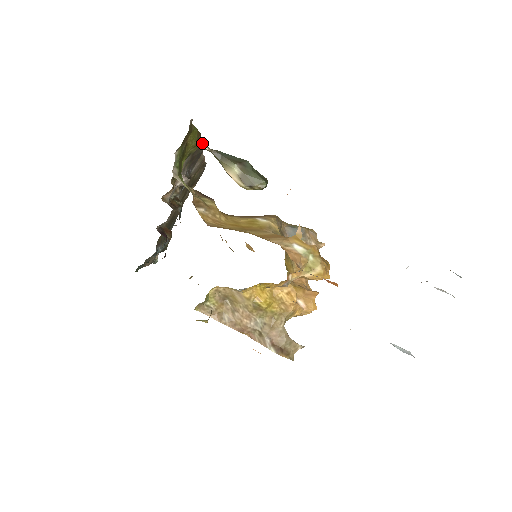
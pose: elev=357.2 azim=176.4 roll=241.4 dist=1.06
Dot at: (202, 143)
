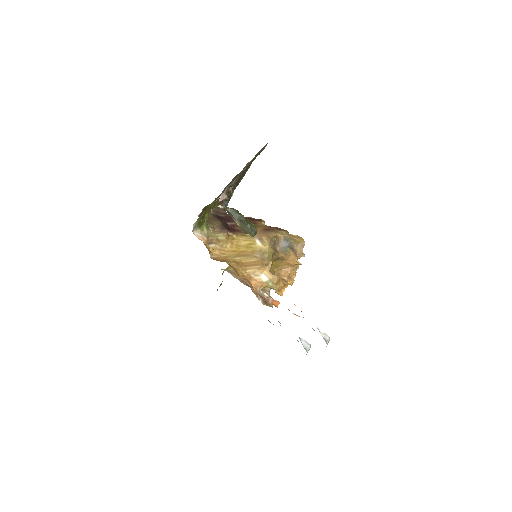
Dot at: (219, 204)
